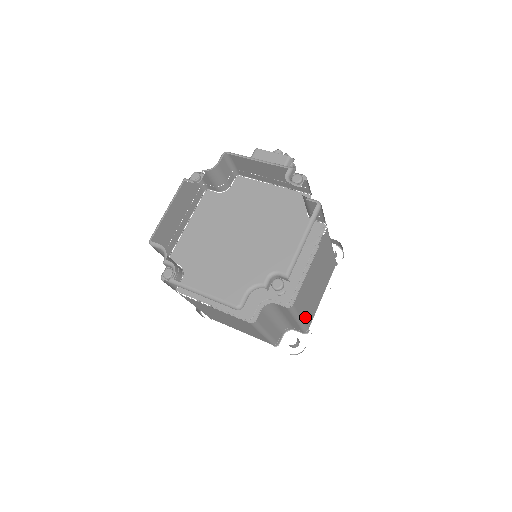
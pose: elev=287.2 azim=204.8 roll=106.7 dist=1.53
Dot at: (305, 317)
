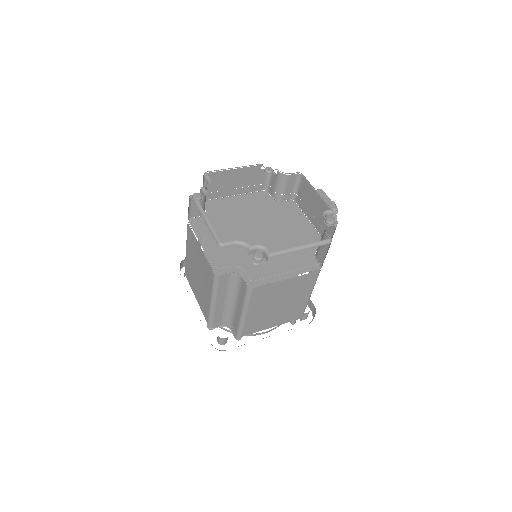
Dot at: (249, 319)
